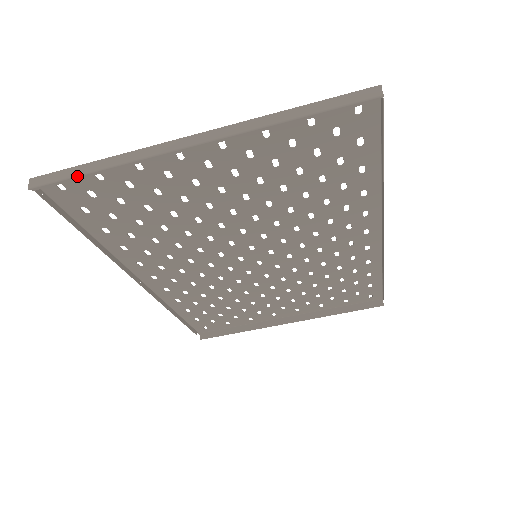
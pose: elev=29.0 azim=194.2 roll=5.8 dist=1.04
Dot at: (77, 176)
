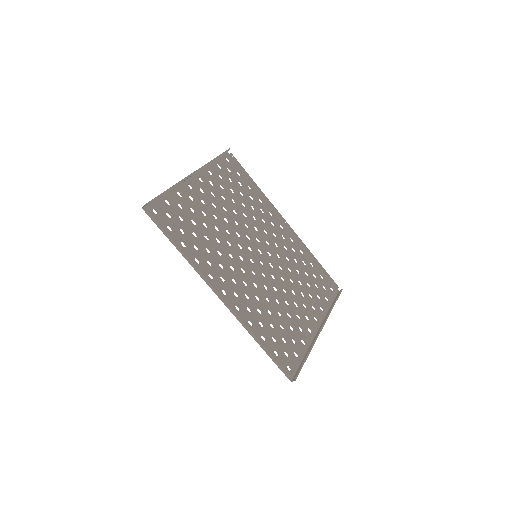
Dot at: (161, 194)
